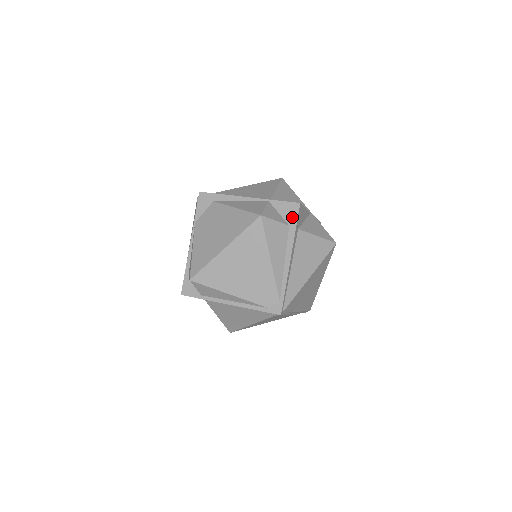
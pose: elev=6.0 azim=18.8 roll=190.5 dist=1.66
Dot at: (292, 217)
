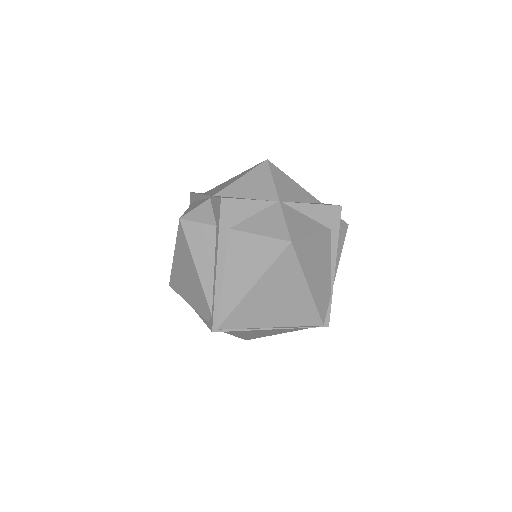
Dot at: (217, 215)
